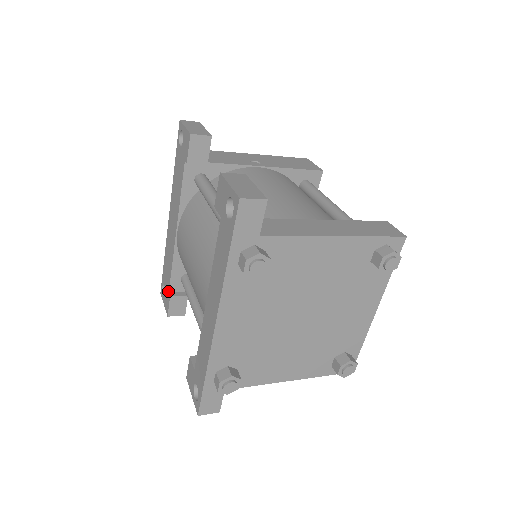
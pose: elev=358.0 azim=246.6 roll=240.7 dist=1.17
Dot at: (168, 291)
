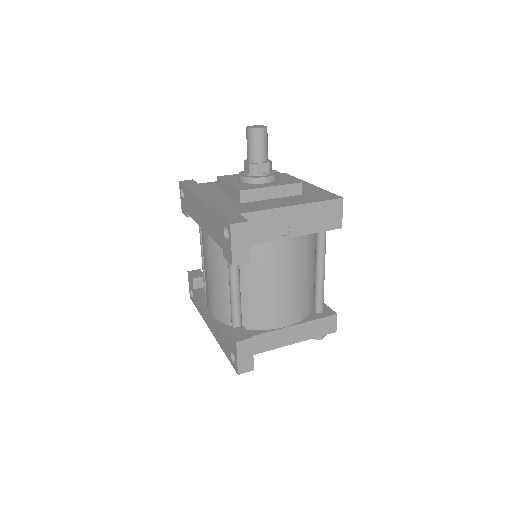
Dot at: (186, 211)
